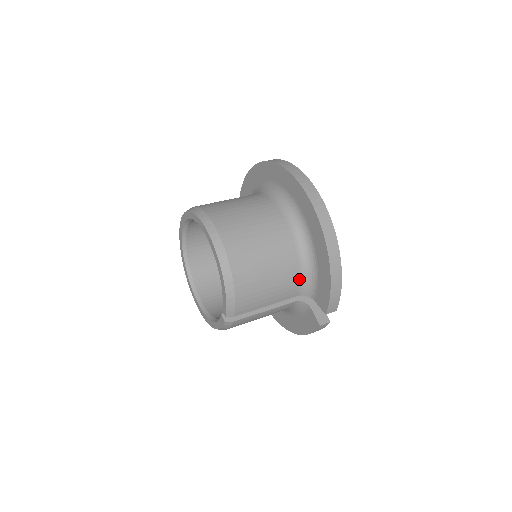
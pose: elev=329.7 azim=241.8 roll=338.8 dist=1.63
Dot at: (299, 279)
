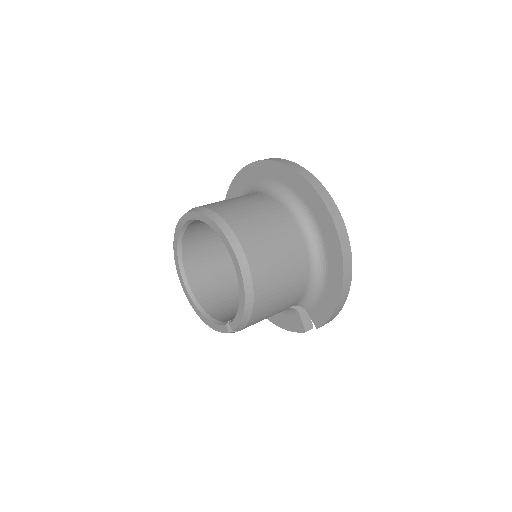
Dot at: (302, 297)
